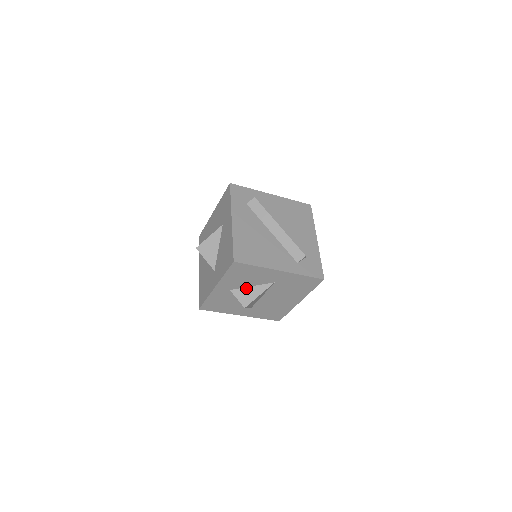
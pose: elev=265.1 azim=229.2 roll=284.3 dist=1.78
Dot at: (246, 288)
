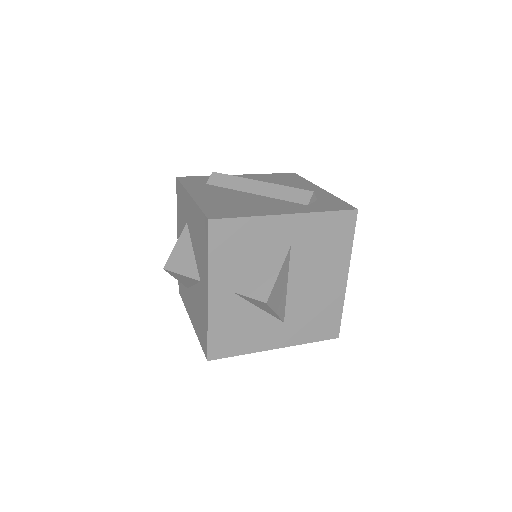
Dot at: (255, 276)
